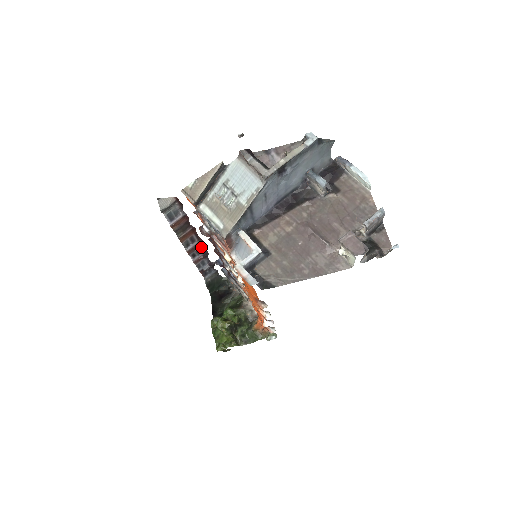
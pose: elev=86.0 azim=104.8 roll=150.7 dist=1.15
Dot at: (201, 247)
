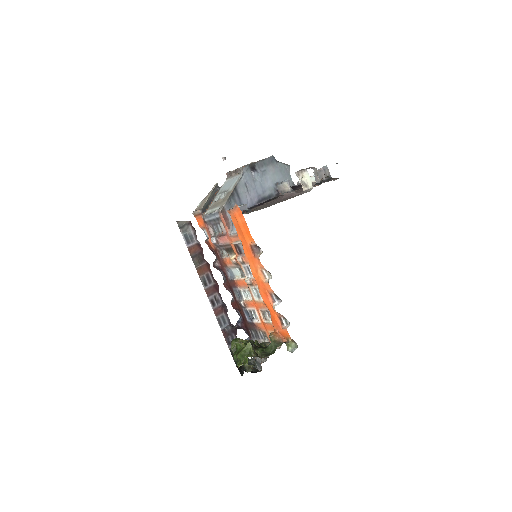
Dot at: (218, 295)
